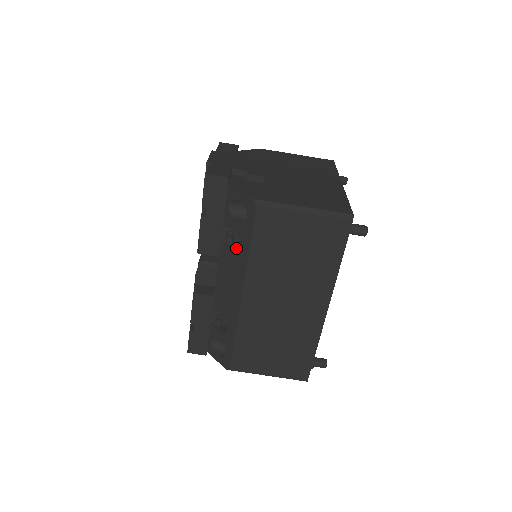
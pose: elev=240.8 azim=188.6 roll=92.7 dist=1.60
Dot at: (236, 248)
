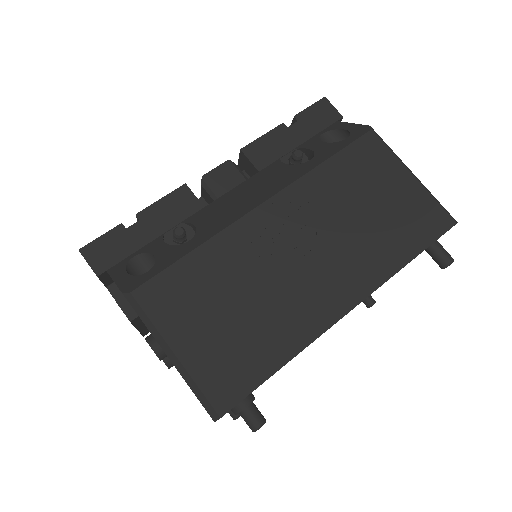
Dot at: occluded
